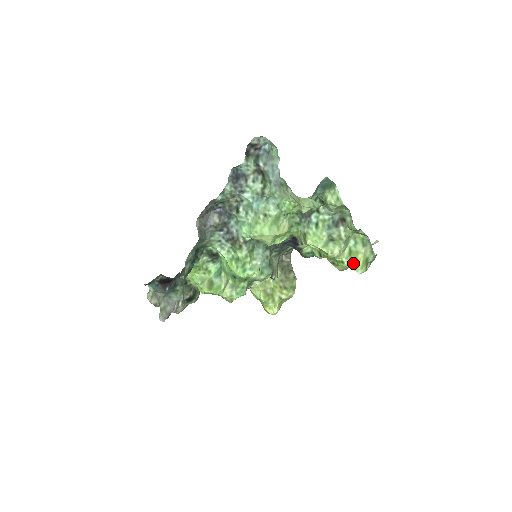
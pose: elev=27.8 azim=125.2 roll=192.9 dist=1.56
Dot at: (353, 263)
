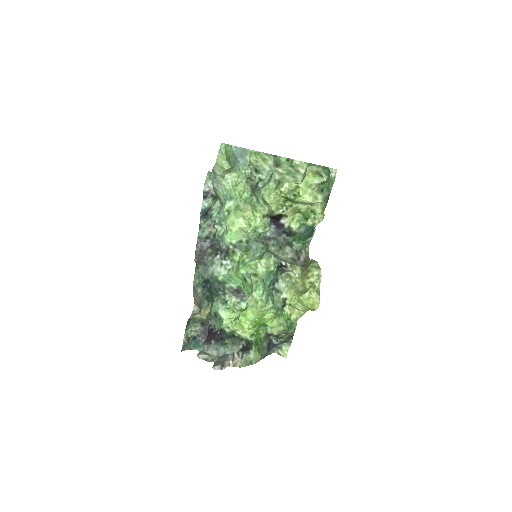
Dot at: (305, 180)
